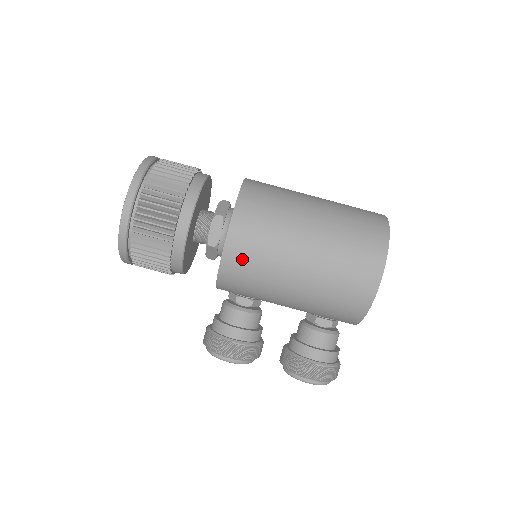
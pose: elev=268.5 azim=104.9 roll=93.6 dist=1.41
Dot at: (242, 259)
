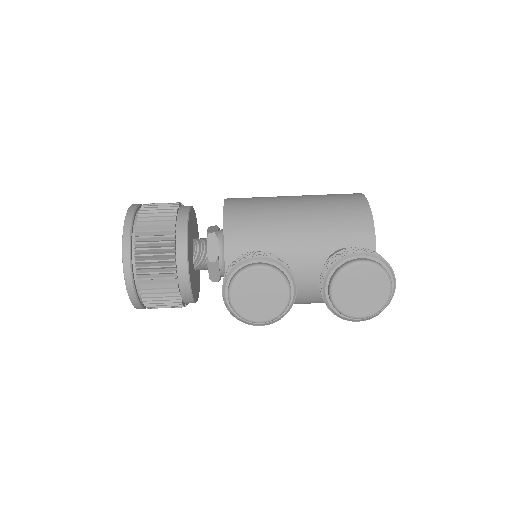
Dot at: (242, 204)
